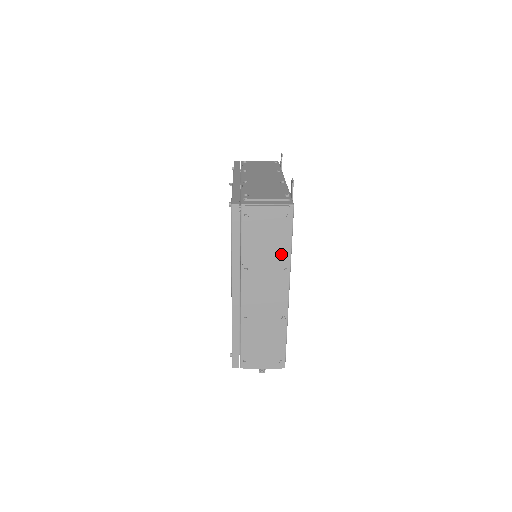
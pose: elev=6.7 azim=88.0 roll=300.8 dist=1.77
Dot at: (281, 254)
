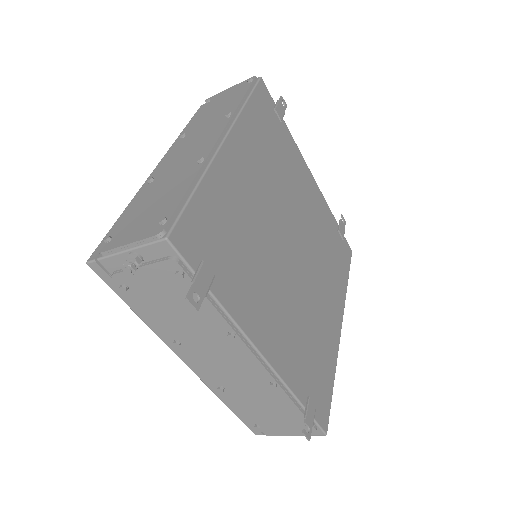
Dot at: (230, 108)
